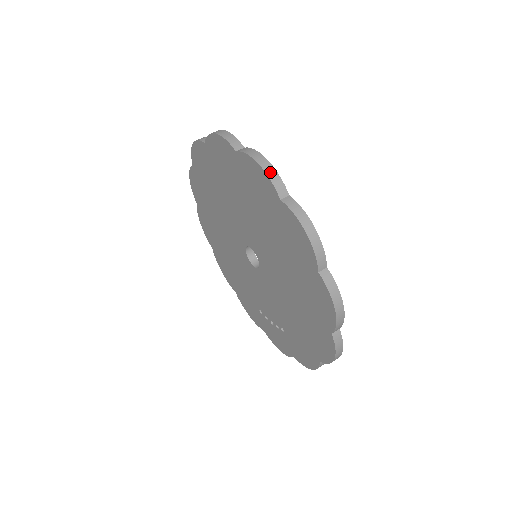
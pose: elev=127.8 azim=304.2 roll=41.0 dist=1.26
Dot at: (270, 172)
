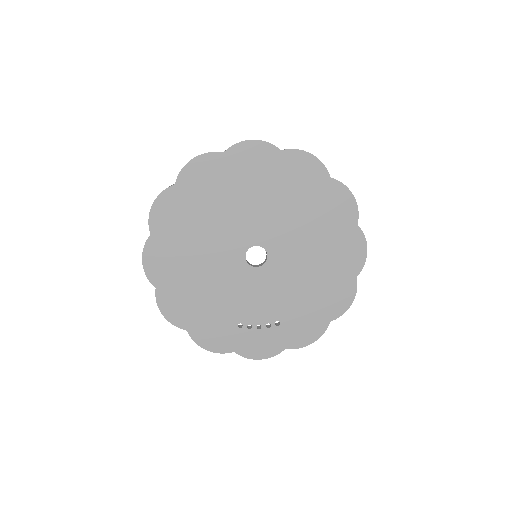
Dot at: occluded
